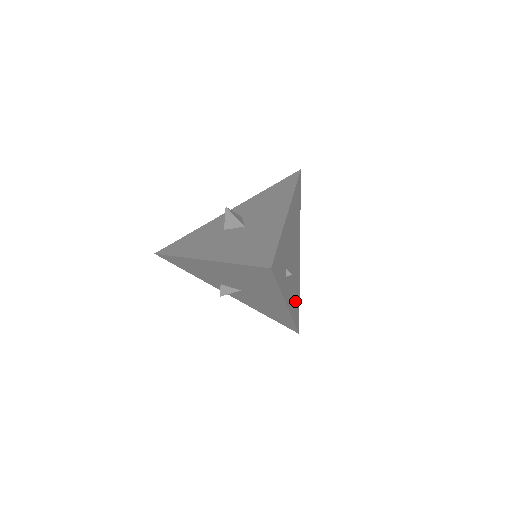
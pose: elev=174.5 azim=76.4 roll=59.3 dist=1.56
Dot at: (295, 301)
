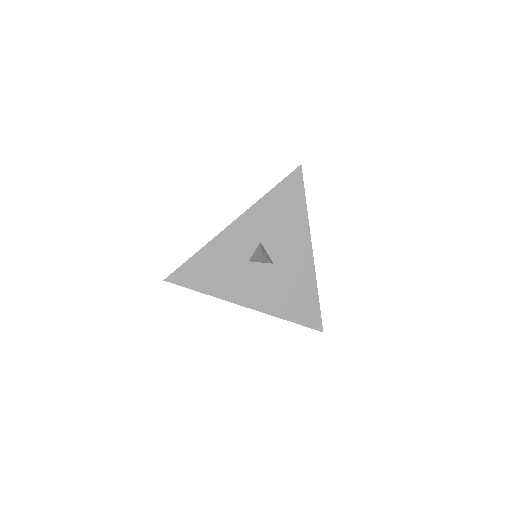
Dot at: occluded
